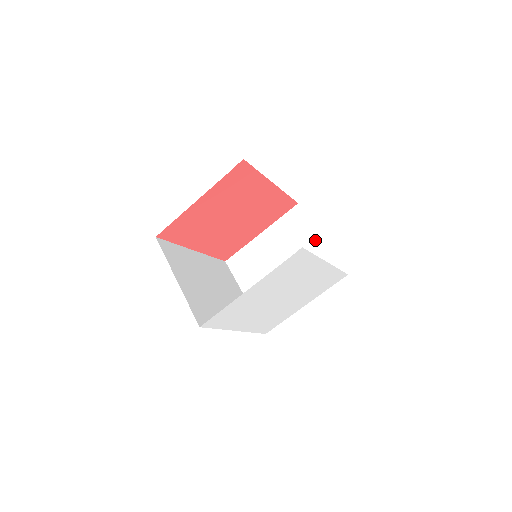
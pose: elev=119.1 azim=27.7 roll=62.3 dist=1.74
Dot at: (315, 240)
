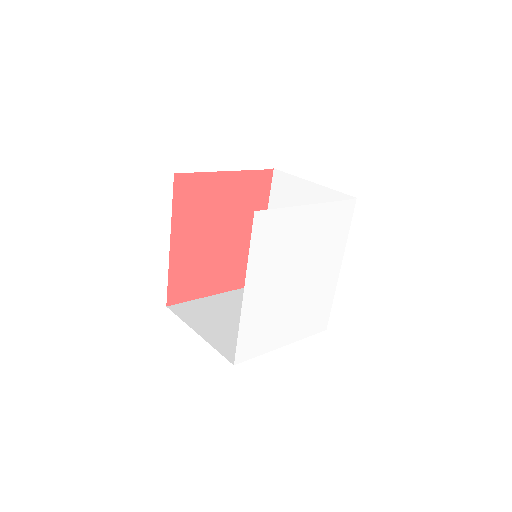
Dot at: occluded
